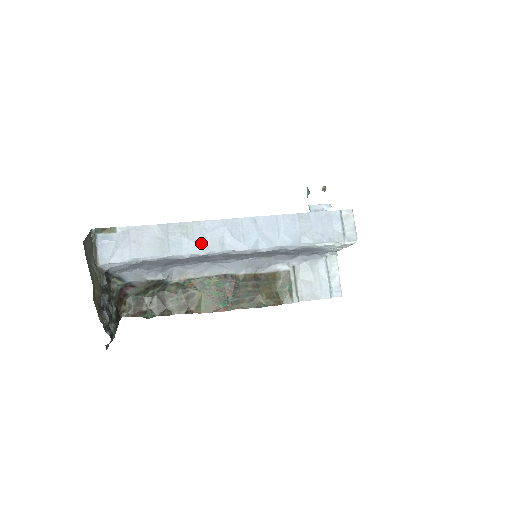
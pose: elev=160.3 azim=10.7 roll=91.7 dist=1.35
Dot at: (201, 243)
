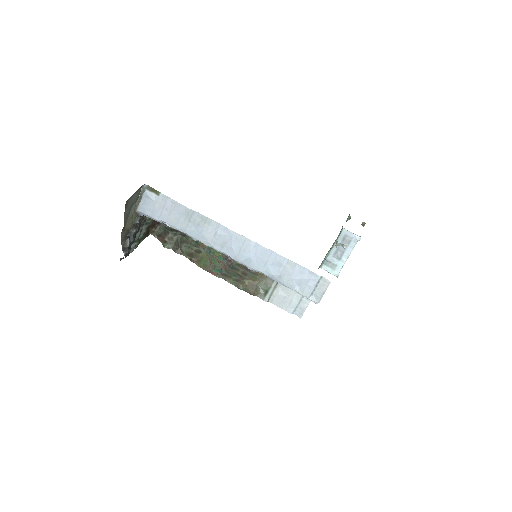
Dot at: (209, 237)
